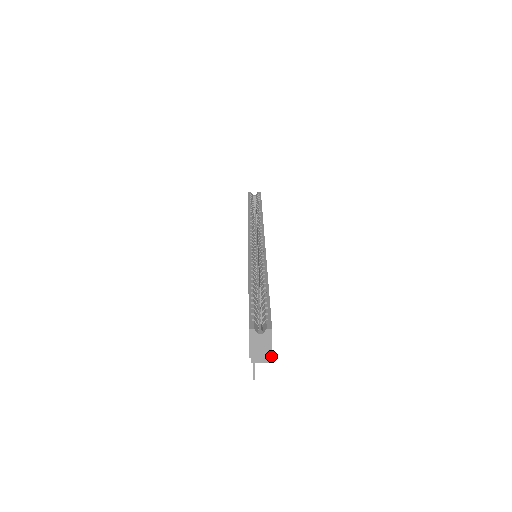
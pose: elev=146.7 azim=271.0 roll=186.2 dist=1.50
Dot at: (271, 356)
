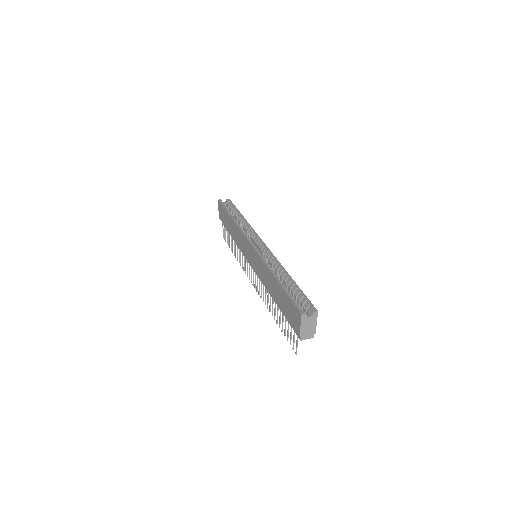
Dot at: (315, 333)
